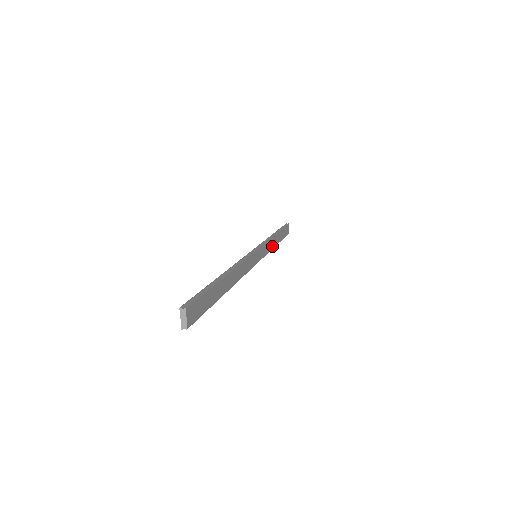
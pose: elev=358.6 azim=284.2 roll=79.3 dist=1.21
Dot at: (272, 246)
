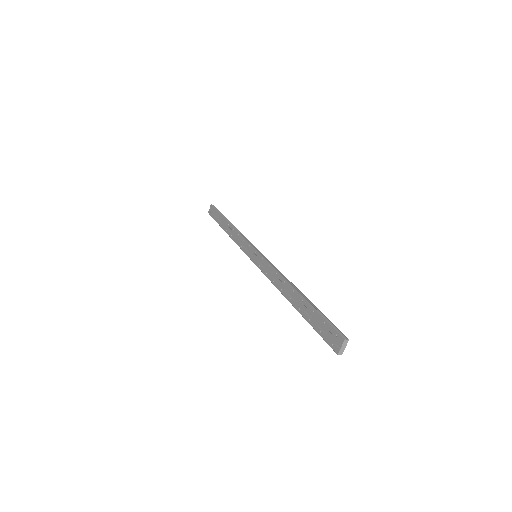
Dot at: occluded
